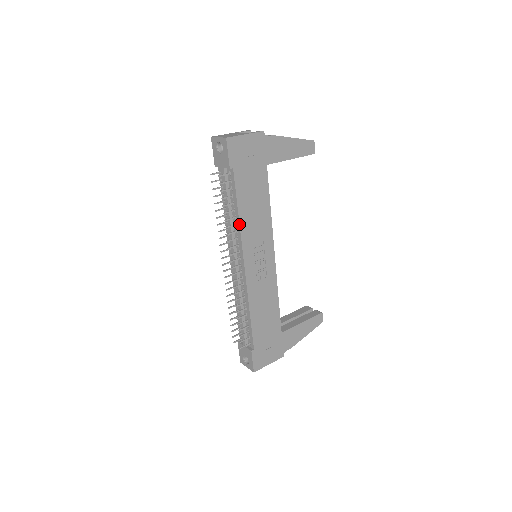
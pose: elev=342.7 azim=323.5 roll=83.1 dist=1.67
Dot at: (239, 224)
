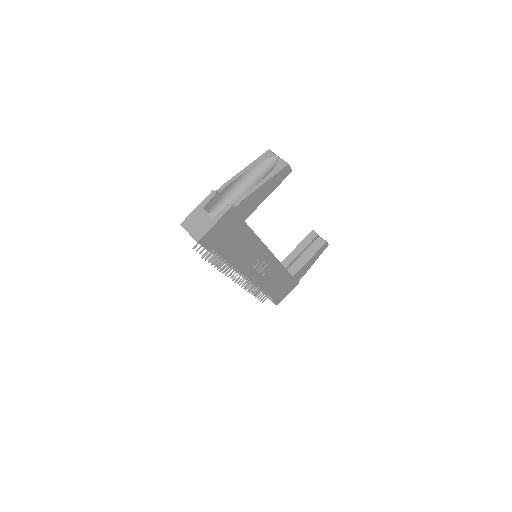
Dot at: (234, 267)
